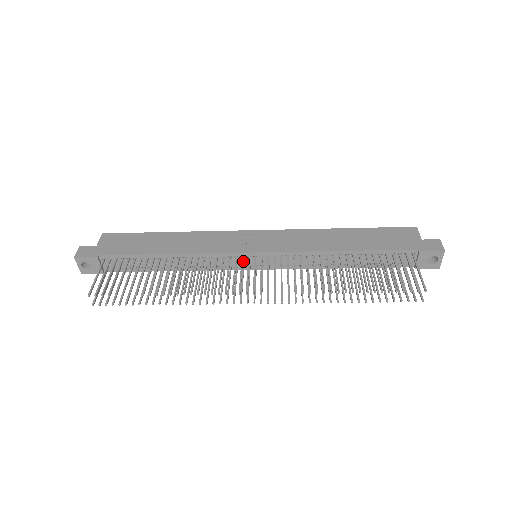
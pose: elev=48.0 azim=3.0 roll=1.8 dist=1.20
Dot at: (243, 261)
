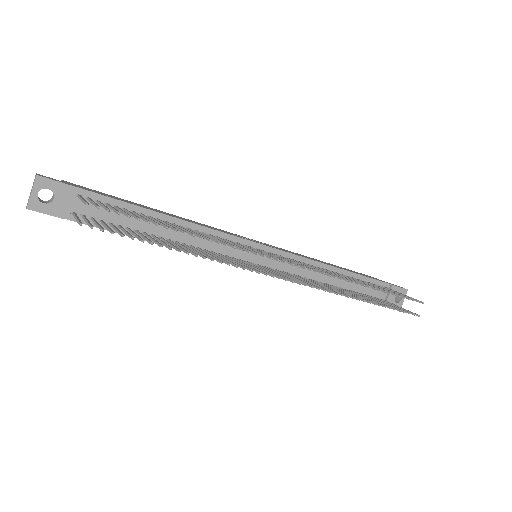
Dot at: (248, 254)
